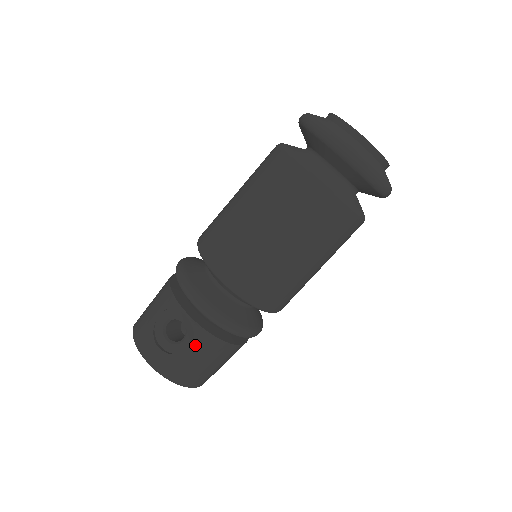
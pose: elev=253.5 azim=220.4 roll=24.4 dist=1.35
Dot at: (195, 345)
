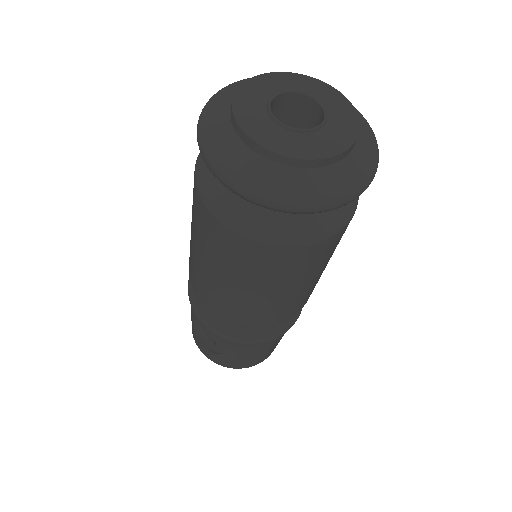
Dot at: (225, 350)
